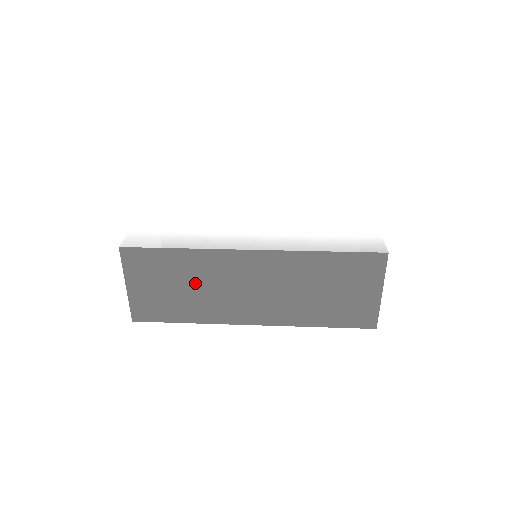
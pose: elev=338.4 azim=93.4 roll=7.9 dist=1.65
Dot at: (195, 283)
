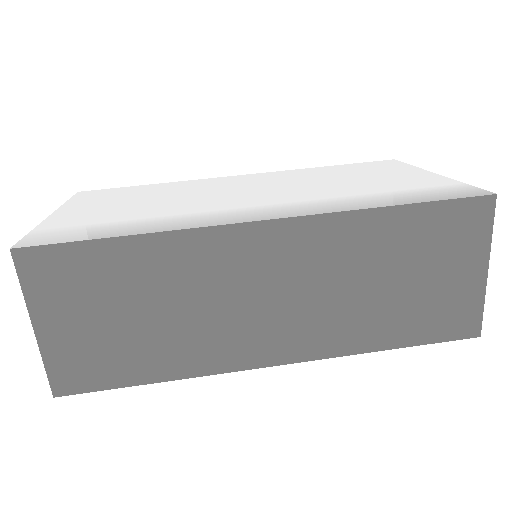
Dot at: (166, 301)
